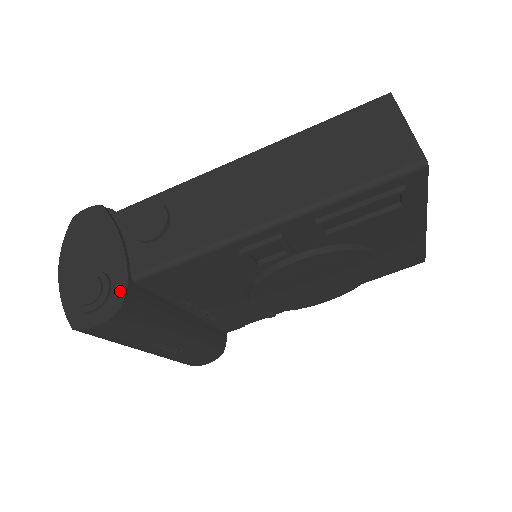
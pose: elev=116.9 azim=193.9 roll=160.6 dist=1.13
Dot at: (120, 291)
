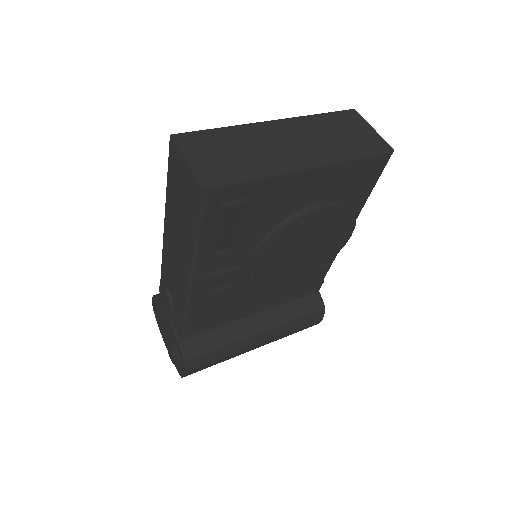
Dot at: (179, 350)
